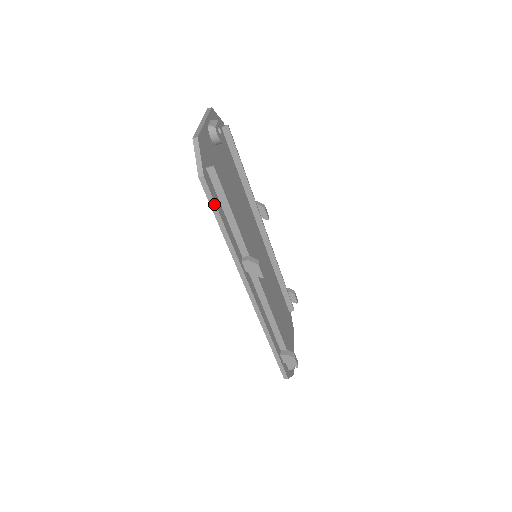
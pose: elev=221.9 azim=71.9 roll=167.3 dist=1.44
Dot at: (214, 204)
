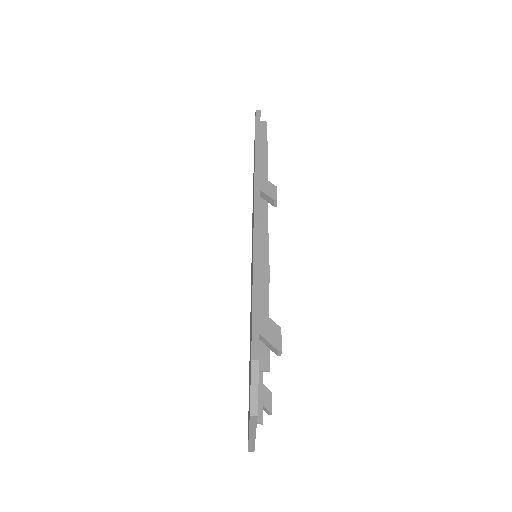
Dot at: (259, 127)
